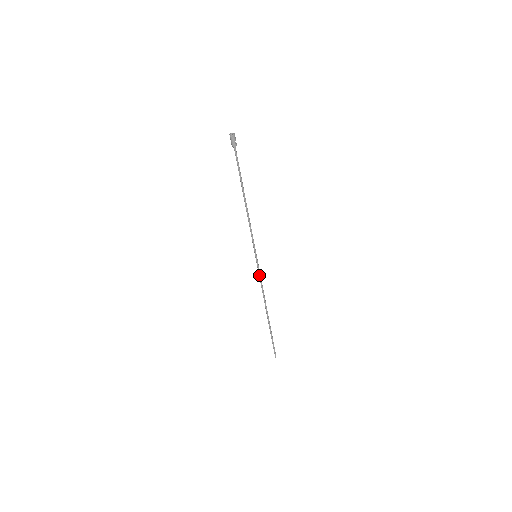
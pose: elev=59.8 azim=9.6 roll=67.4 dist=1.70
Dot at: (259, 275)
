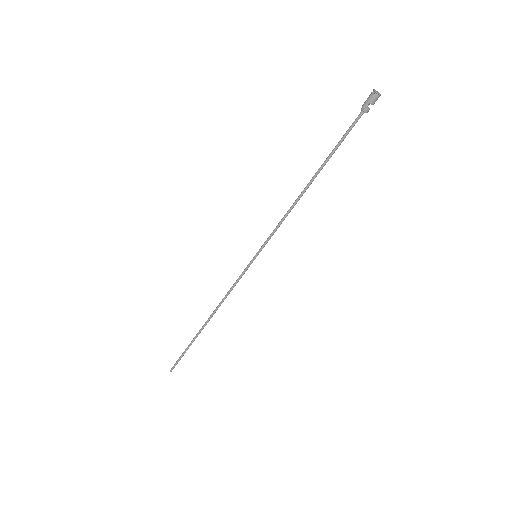
Dot at: (238, 278)
